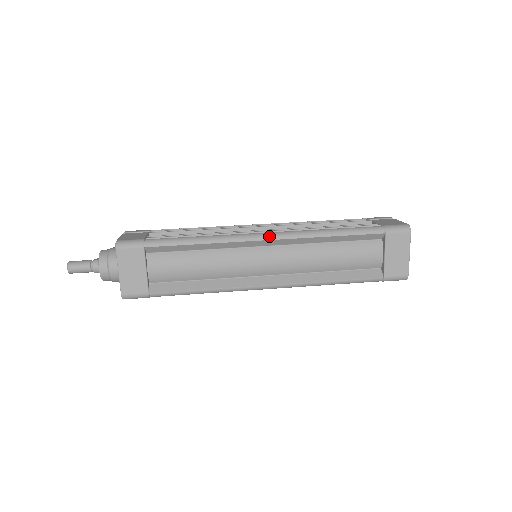
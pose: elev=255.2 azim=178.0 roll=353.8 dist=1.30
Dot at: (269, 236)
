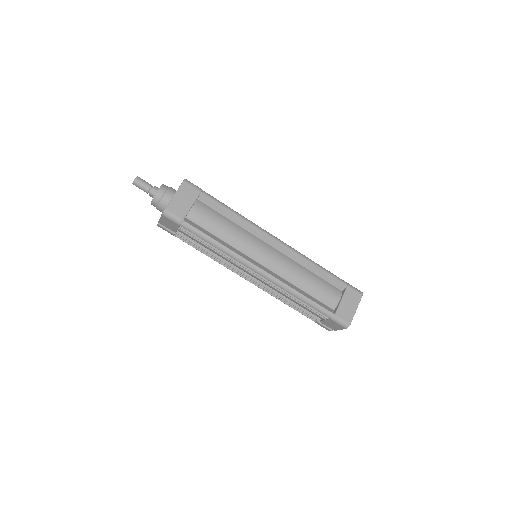
Dot at: (278, 239)
